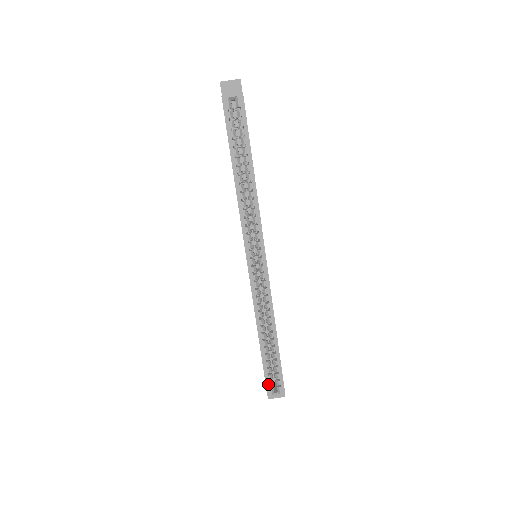
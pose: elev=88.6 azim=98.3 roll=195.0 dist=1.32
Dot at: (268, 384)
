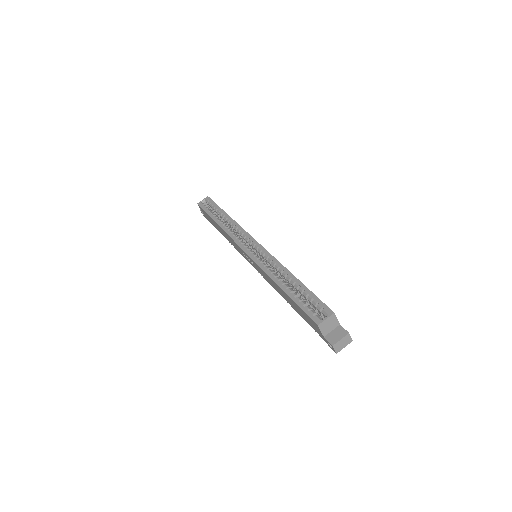
Dot at: (309, 313)
